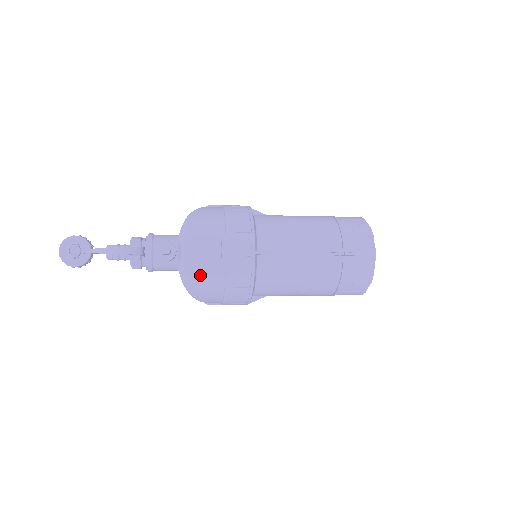
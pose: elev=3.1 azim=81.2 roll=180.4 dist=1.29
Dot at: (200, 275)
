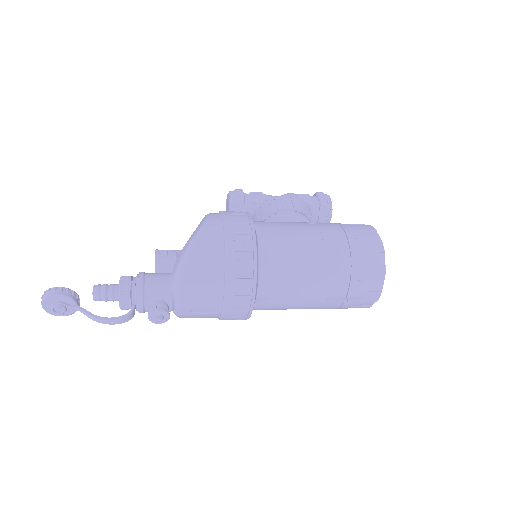
Dot at: (194, 316)
